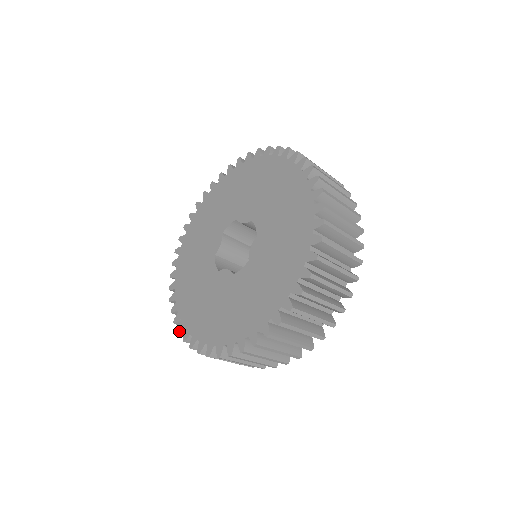
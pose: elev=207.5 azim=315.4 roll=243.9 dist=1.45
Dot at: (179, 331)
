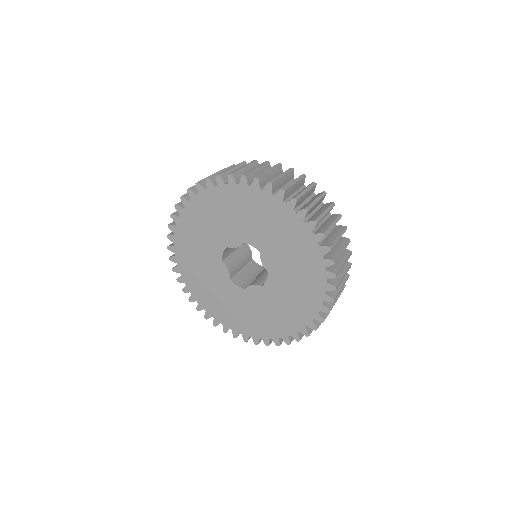
Dot at: (169, 249)
